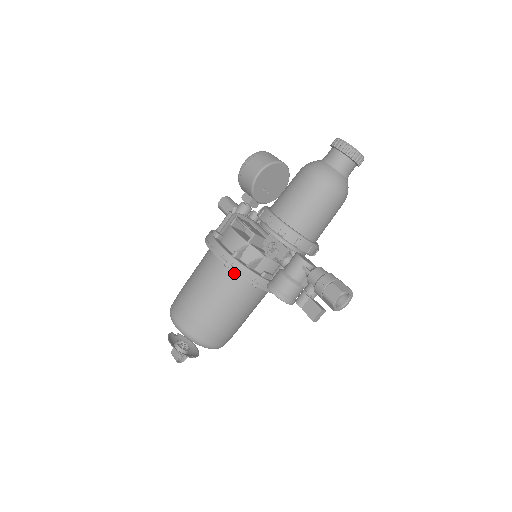
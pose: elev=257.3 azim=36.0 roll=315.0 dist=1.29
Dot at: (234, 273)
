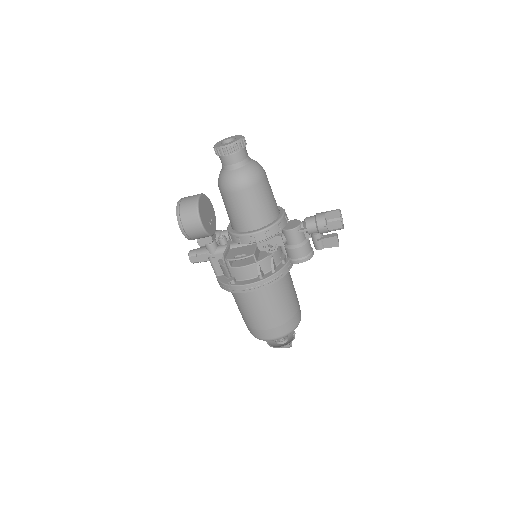
Dot at: occluded
